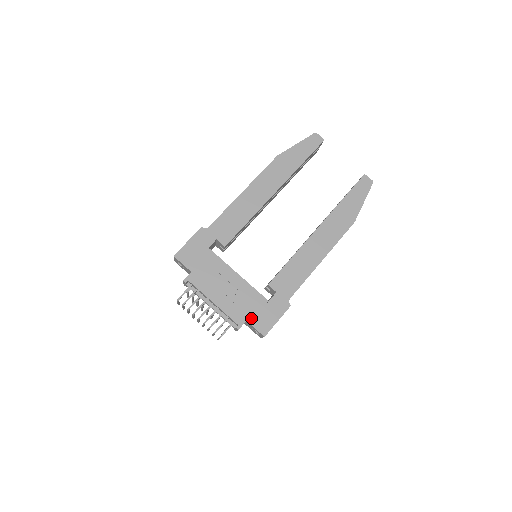
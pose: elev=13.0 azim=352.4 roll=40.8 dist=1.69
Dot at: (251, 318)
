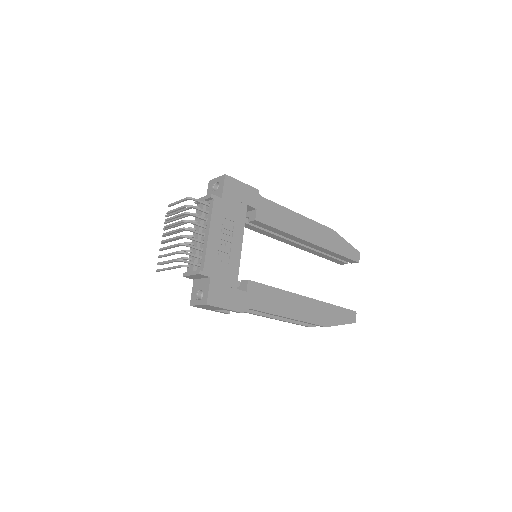
Dot at: (215, 280)
